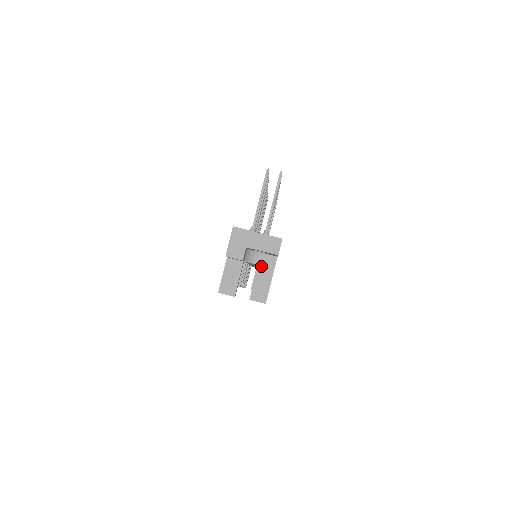
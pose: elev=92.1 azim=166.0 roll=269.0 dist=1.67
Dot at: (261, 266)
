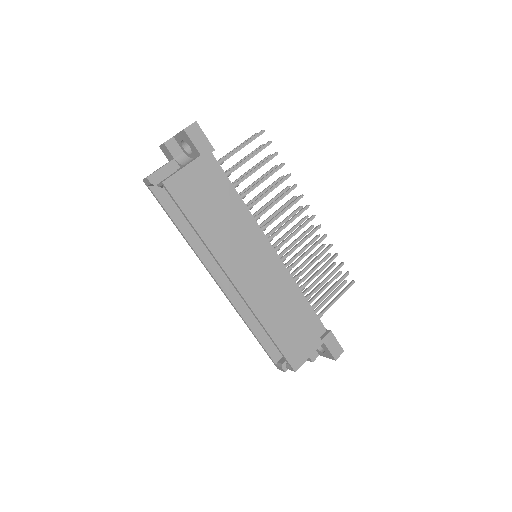
Dot at: occluded
